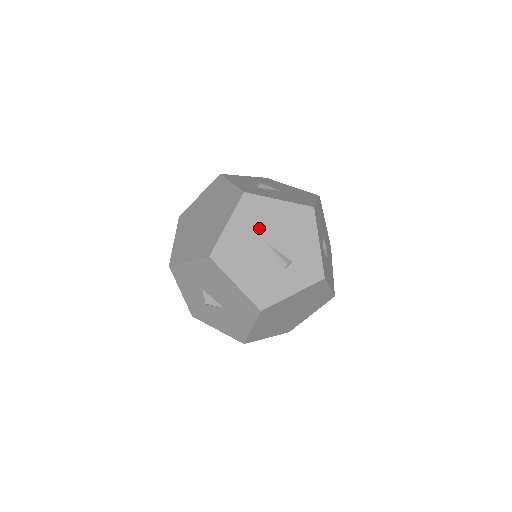
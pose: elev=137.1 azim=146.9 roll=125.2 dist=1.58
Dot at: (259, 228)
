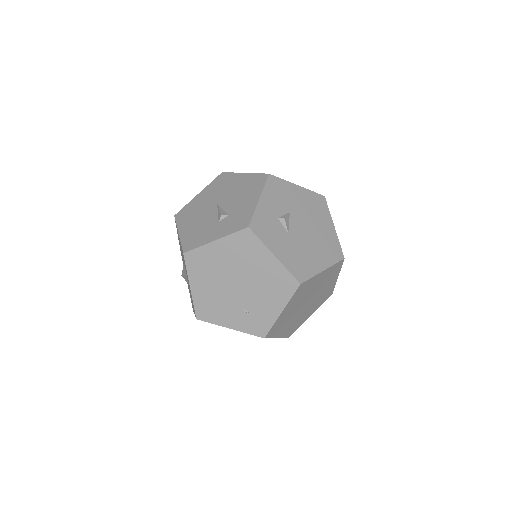
Dot at: (218, 194)
